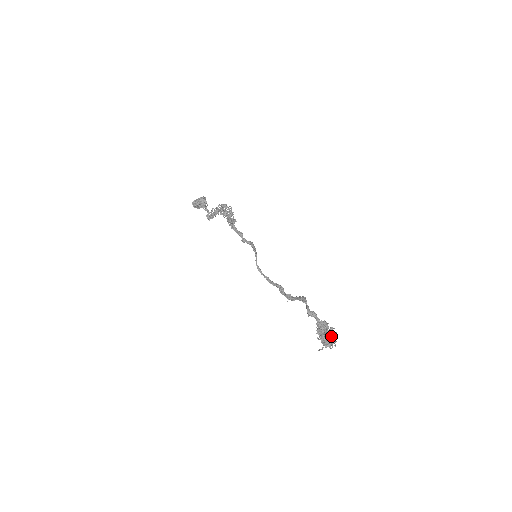
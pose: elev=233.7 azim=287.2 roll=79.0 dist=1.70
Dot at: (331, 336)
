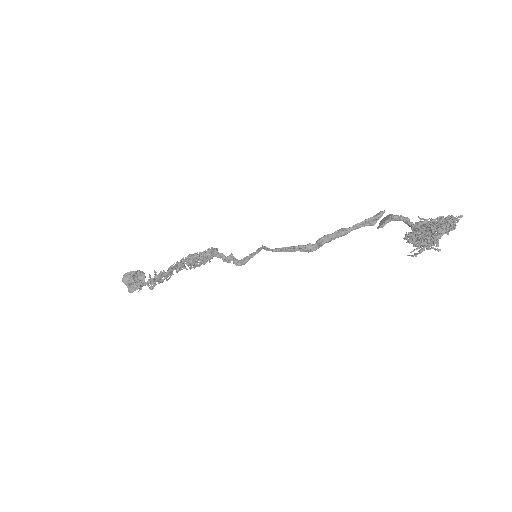
Dot at: occluded
